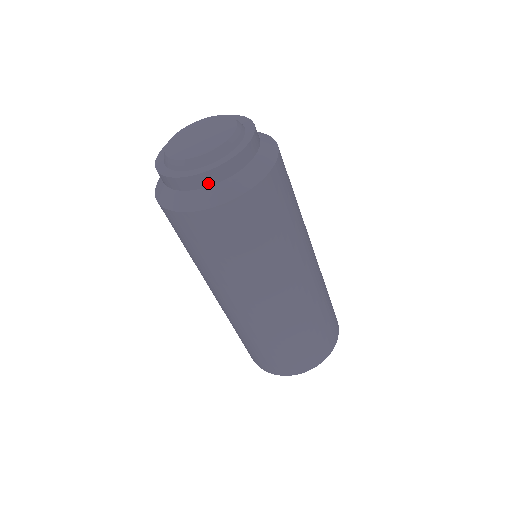
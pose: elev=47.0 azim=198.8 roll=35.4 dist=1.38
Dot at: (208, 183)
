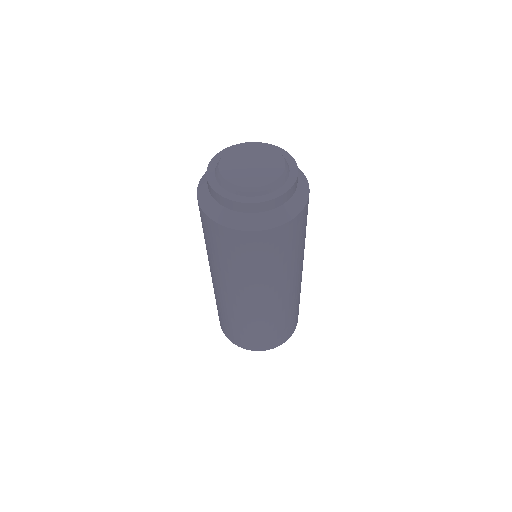
Dot at: (275, 206)
